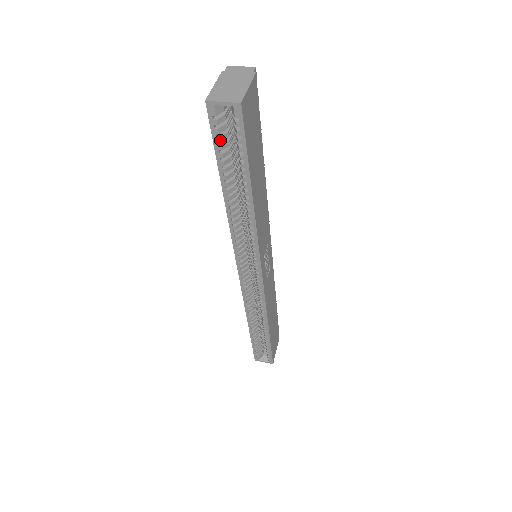
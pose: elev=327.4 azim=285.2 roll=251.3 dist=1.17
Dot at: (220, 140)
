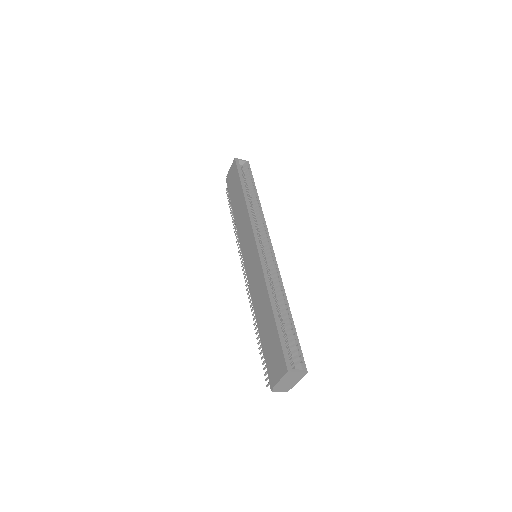
Dot at: occluded
